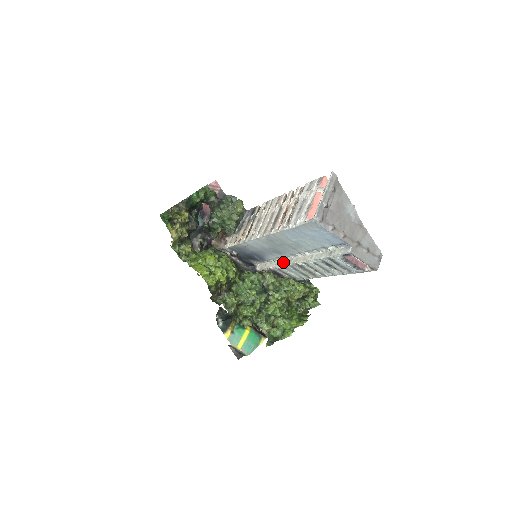
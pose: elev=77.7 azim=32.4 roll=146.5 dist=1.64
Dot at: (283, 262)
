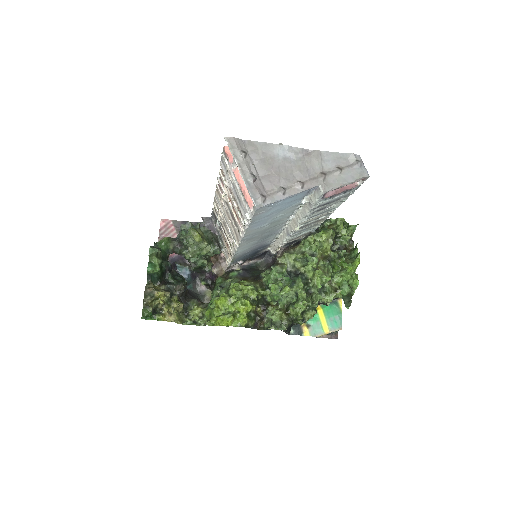
Dot at: (284, 236)
